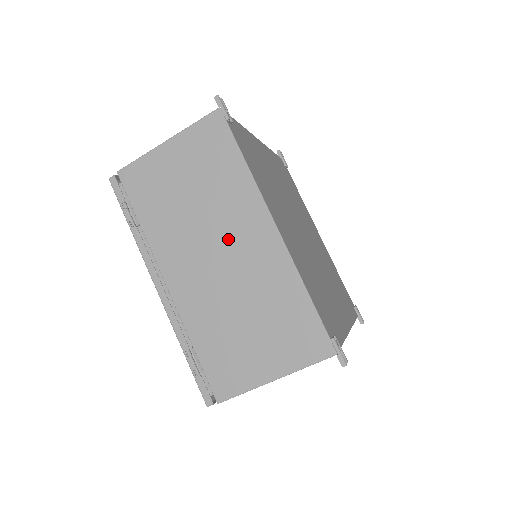
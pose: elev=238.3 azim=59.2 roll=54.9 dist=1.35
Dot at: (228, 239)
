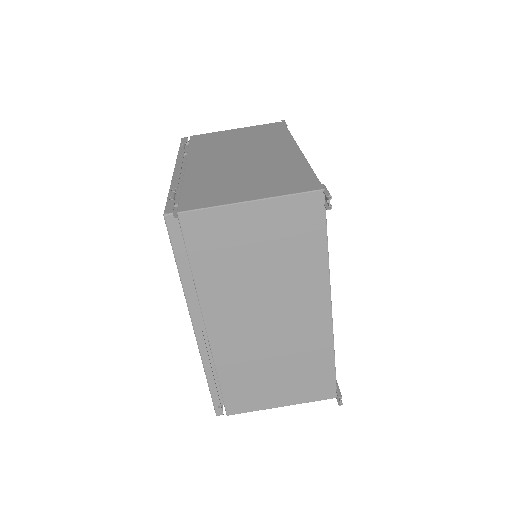
Dot at: (256, 151)
